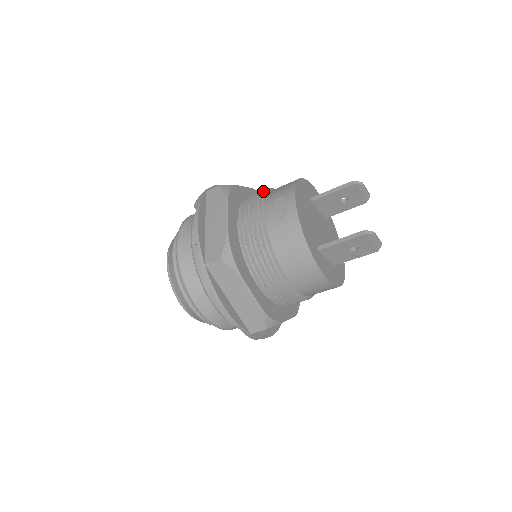
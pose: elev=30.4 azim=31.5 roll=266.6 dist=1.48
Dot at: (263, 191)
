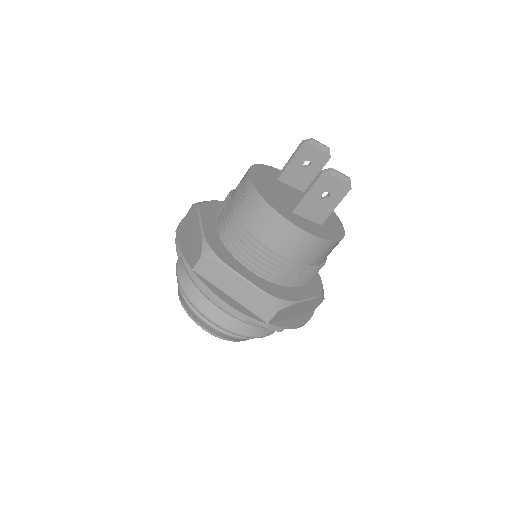
Dot at: occluded
